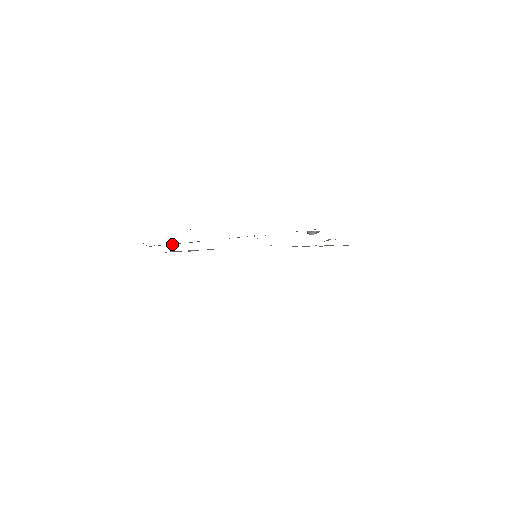
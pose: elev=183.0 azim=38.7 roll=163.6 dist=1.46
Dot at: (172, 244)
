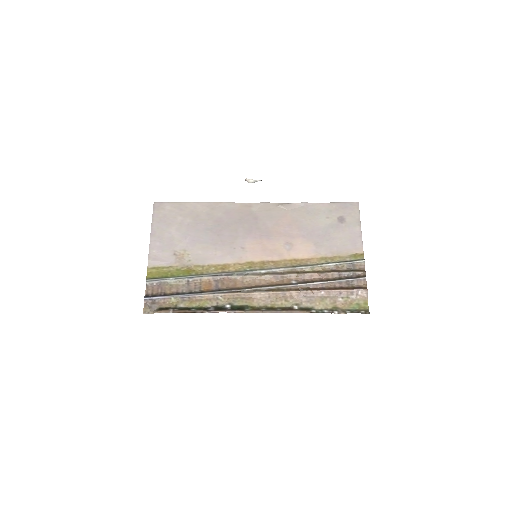
Dot at: (186, 298)
